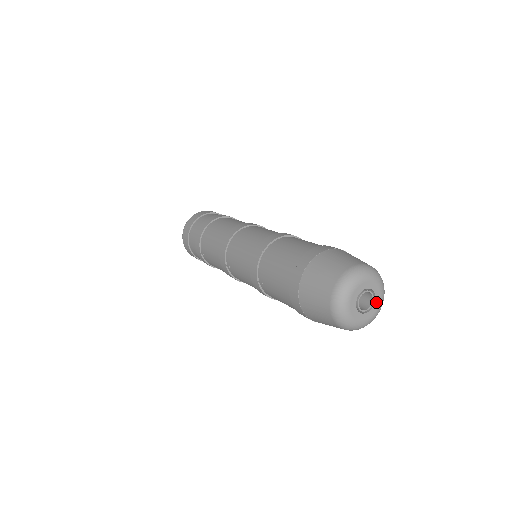
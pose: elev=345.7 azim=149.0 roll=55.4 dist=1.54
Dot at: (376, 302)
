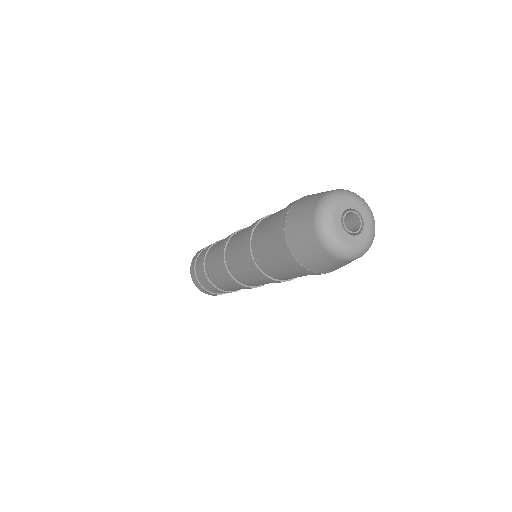
Dot at: (365, 224)
